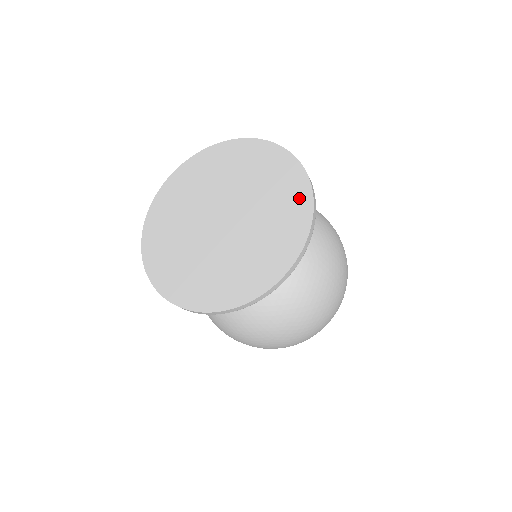
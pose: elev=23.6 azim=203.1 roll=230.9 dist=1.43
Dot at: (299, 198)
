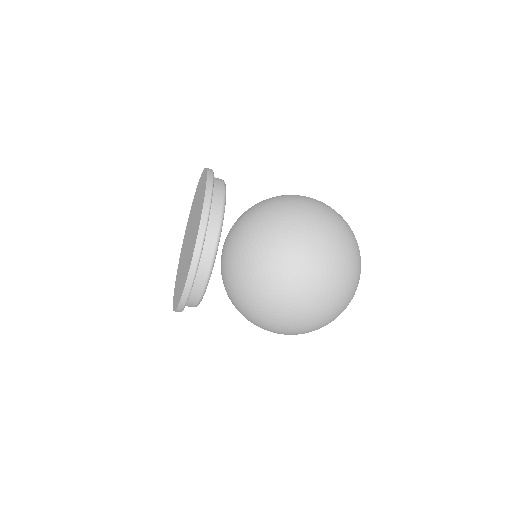
Dot at: occluded
